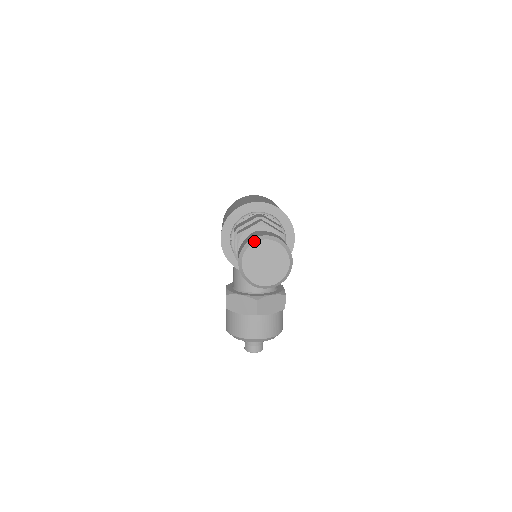
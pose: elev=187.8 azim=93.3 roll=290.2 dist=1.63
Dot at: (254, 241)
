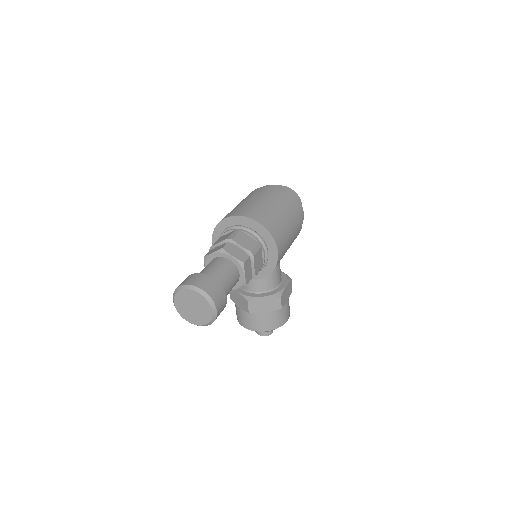
Dot at: (180, 289)
